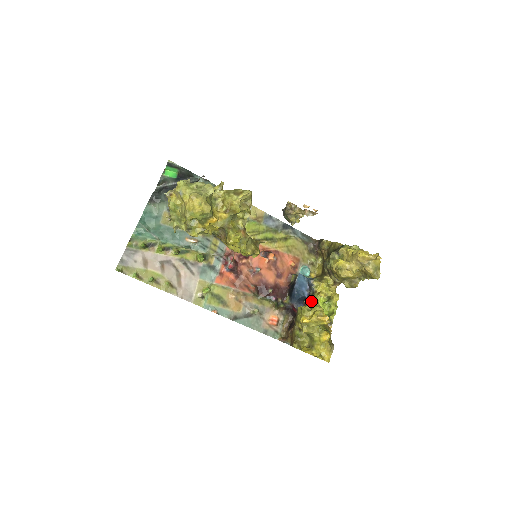
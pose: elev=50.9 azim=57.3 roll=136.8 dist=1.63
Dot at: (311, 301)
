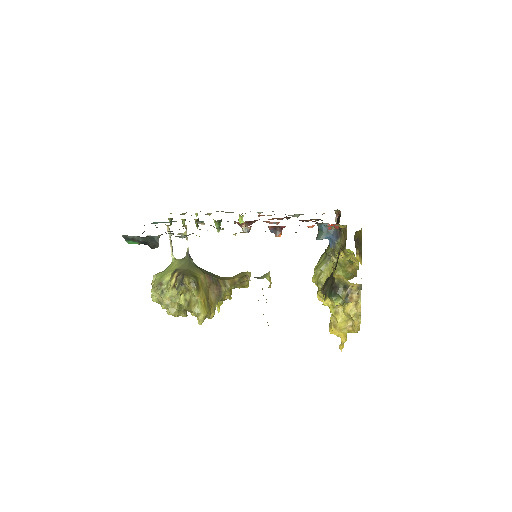
Dot at: occluded
